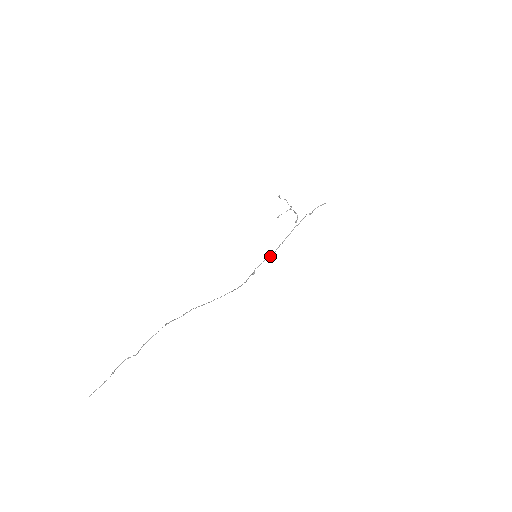
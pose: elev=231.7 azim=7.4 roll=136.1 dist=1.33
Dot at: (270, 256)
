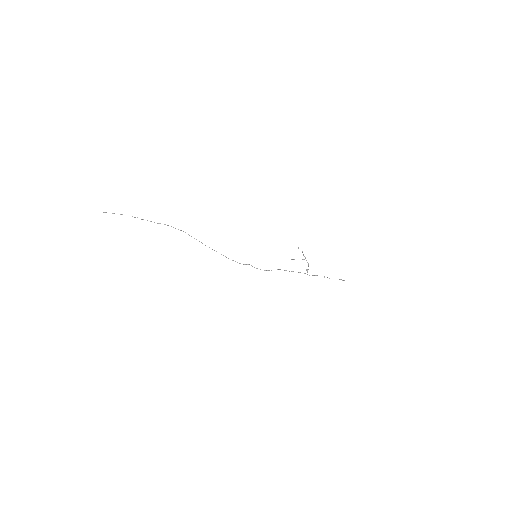
Dot at: occluded
